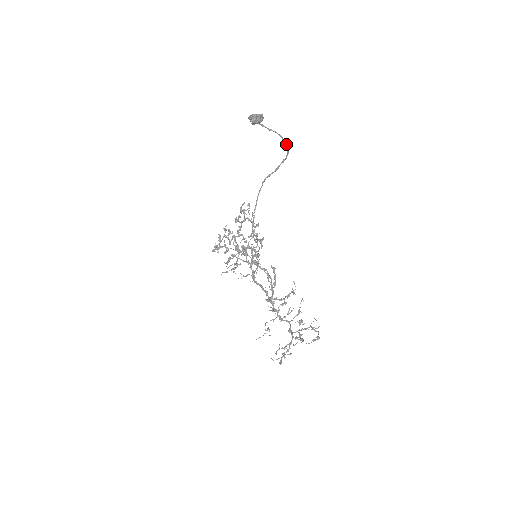
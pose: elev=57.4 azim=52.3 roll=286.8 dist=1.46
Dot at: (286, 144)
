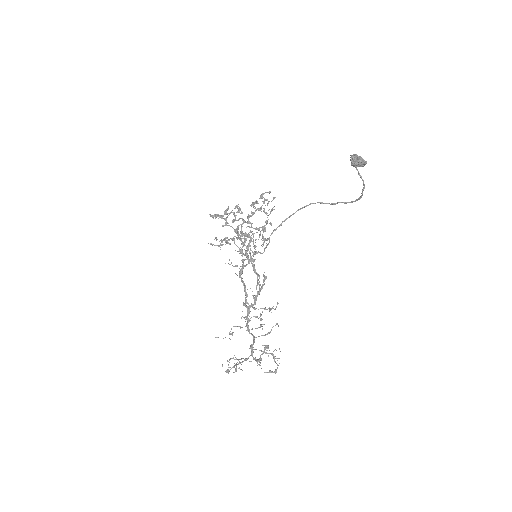
Dot at: (362, 194)
